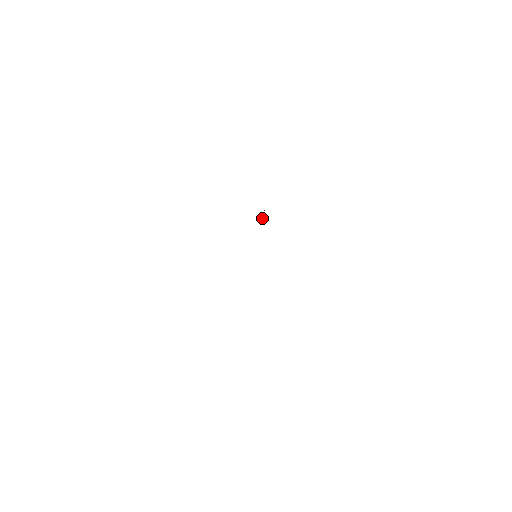
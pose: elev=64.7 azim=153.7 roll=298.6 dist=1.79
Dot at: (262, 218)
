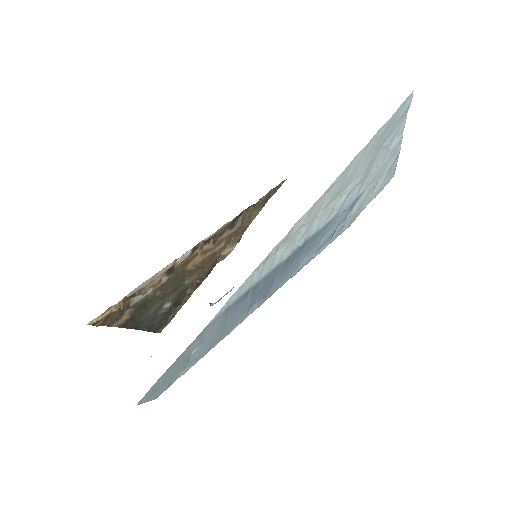
Dot at: occluded
